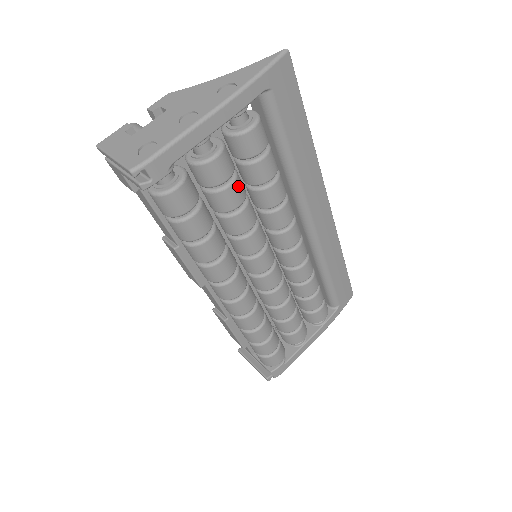
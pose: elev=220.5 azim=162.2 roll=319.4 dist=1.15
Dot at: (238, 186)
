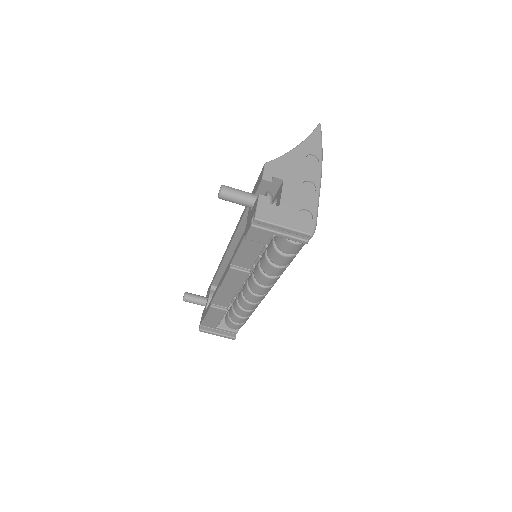
Dot at: occluded
